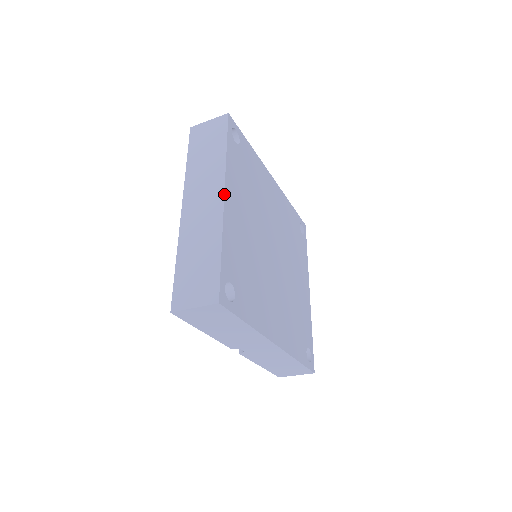
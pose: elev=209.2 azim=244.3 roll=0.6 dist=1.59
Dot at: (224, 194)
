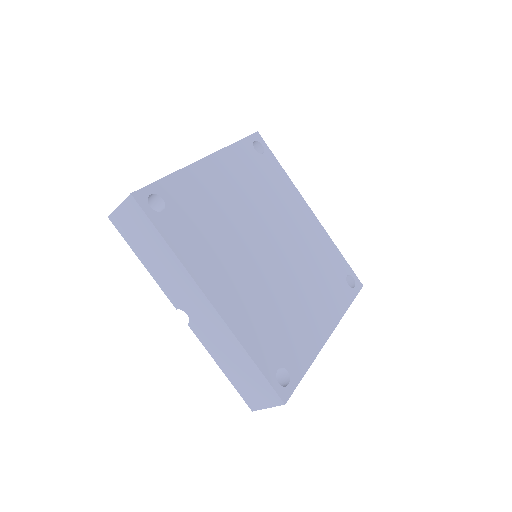
Dot at: (206, 157)
